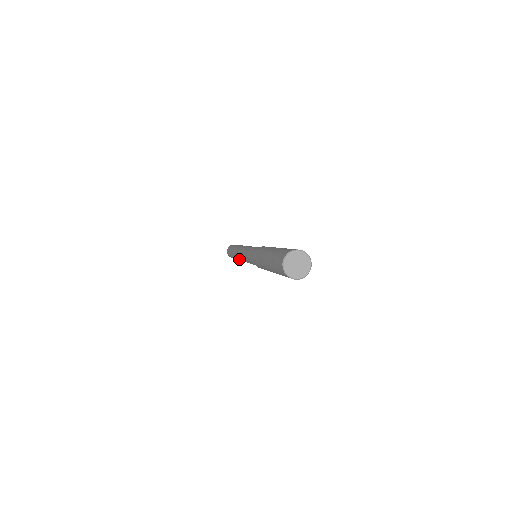
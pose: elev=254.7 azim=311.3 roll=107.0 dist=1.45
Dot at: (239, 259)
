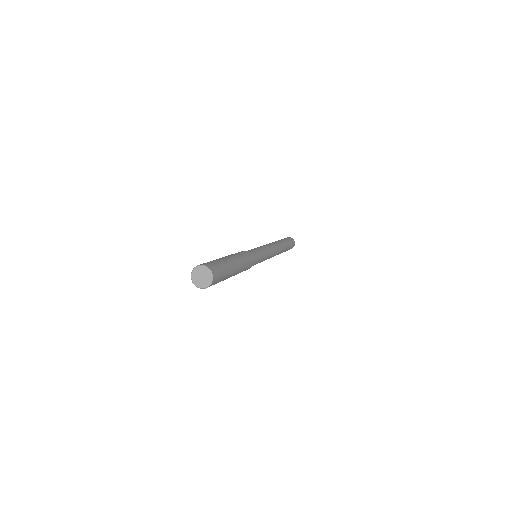
Dot at: occluded
